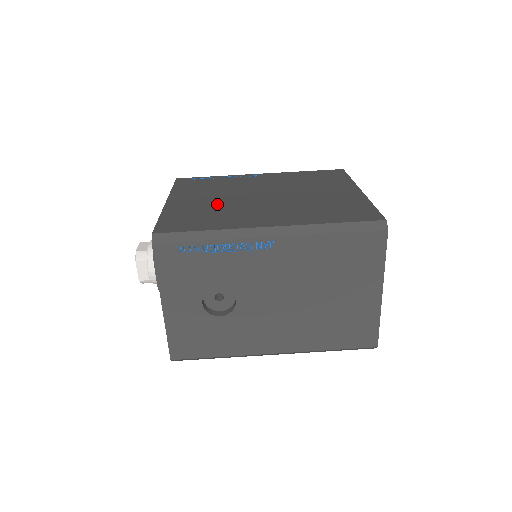
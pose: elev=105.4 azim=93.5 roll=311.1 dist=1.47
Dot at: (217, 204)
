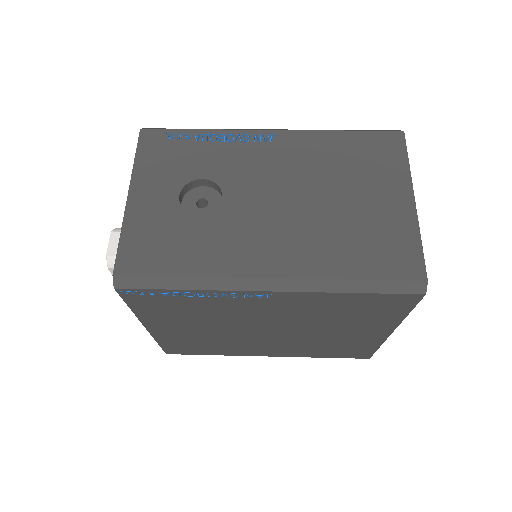
Dot at: occluded
